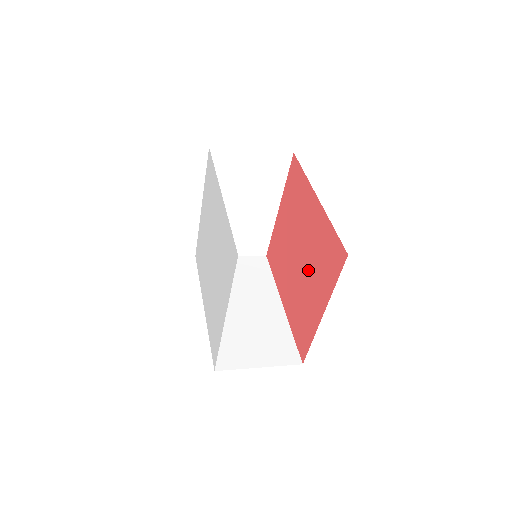
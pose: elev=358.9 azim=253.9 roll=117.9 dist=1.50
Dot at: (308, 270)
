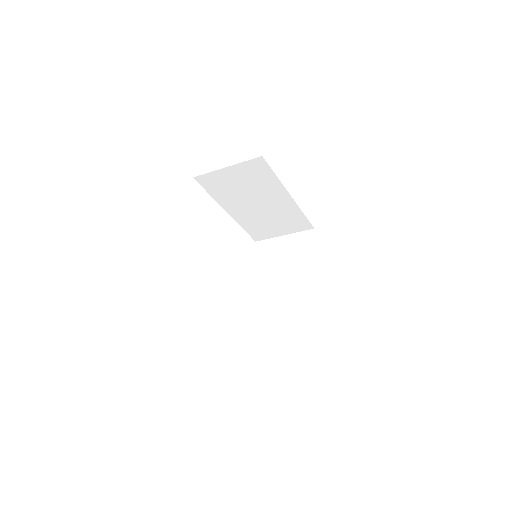
Dot at: occluded
